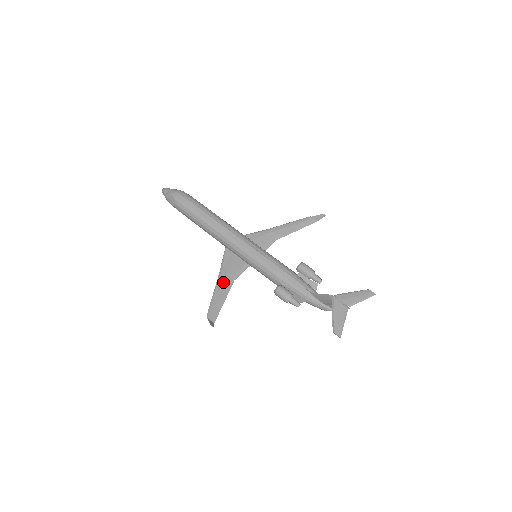
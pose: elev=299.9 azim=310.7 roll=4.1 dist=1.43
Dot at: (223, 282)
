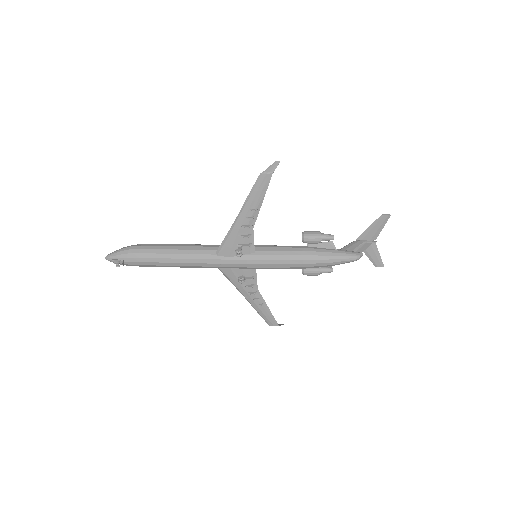
Dot at: (245, 217)
